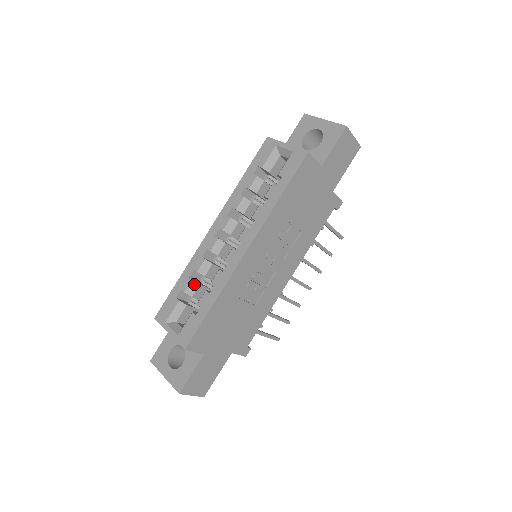
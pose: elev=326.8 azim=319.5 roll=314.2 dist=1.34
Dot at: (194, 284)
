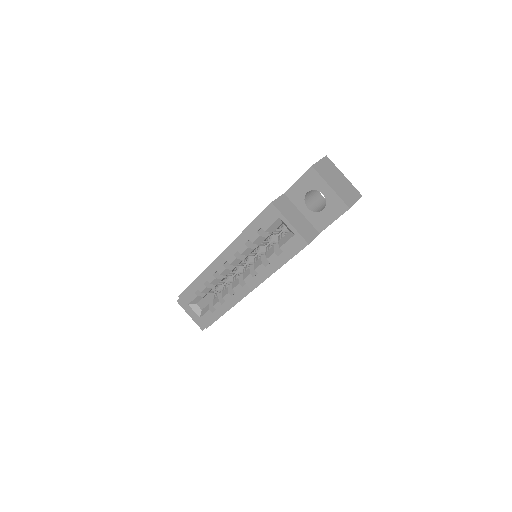
Dot at: (208, 289)
